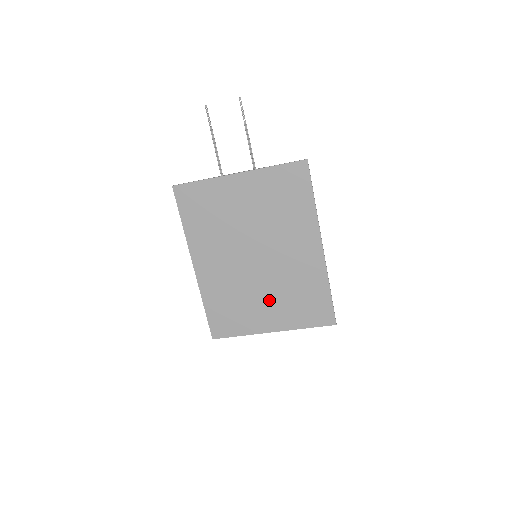
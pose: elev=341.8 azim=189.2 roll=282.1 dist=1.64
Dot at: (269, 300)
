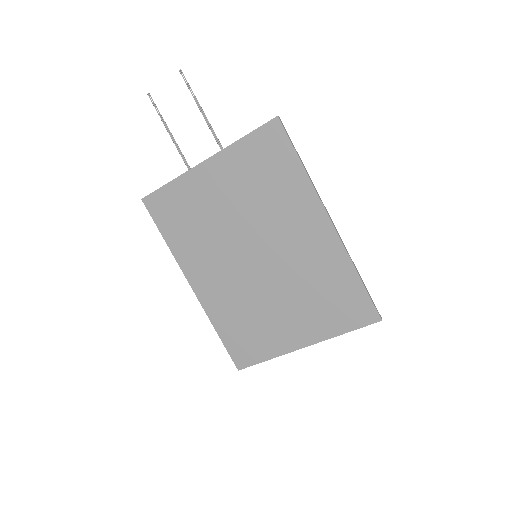
Dot at: (288, 307)
